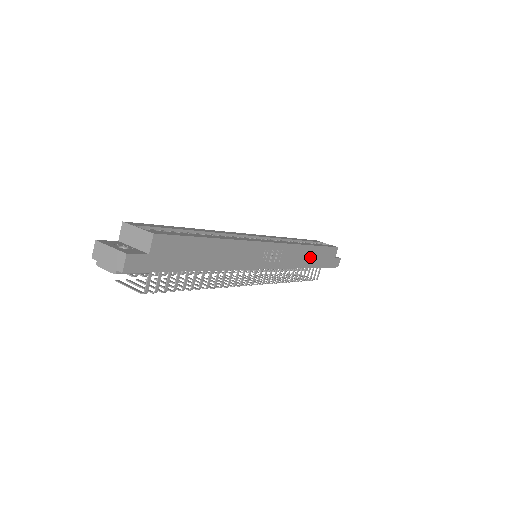
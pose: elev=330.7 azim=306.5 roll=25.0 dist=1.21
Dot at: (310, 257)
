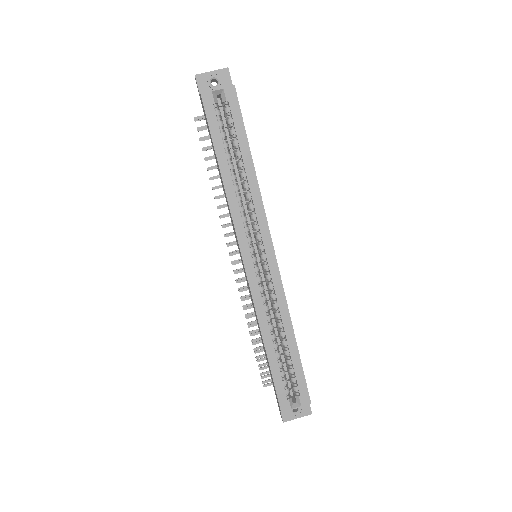
Dot at: occluded
